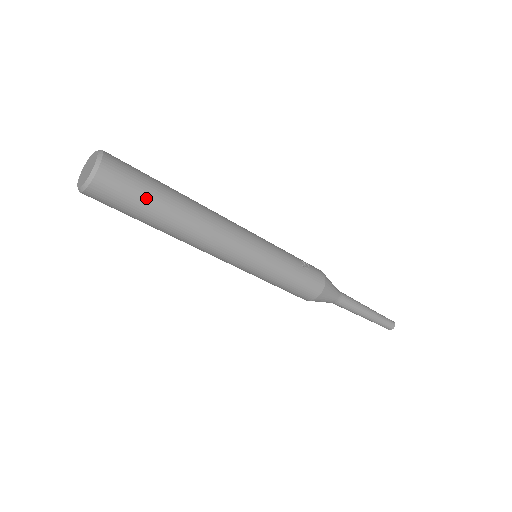
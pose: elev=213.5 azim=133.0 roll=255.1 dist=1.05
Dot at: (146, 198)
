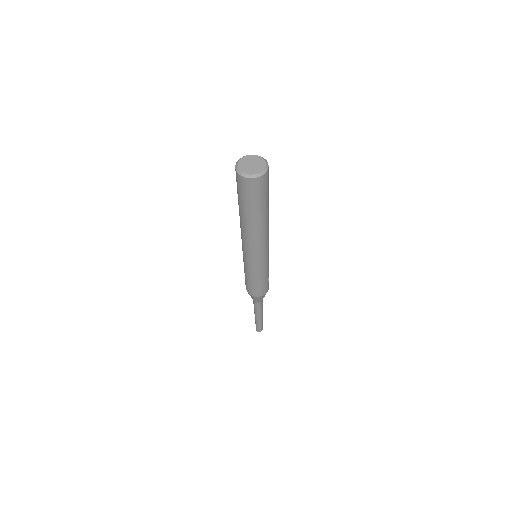
Dot at: (259, 203)
